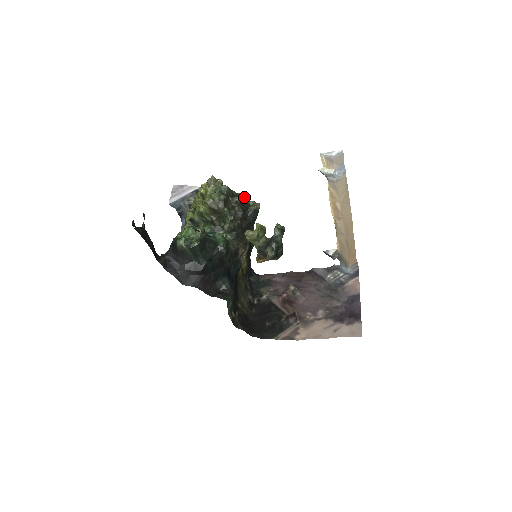
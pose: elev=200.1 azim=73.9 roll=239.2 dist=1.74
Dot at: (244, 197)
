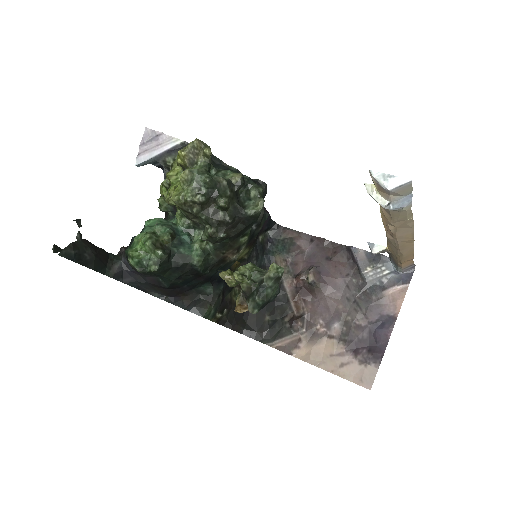
Dot at: (241, 185)
